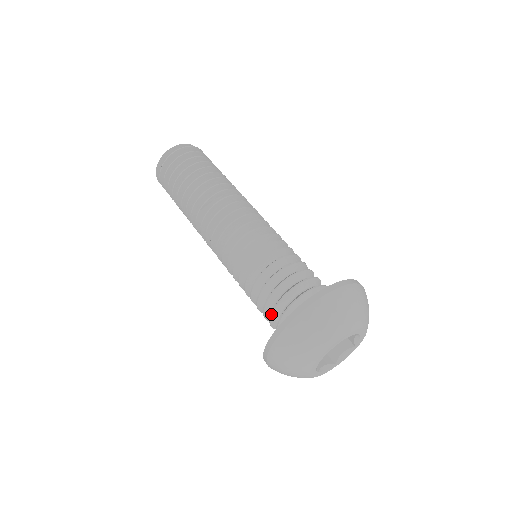
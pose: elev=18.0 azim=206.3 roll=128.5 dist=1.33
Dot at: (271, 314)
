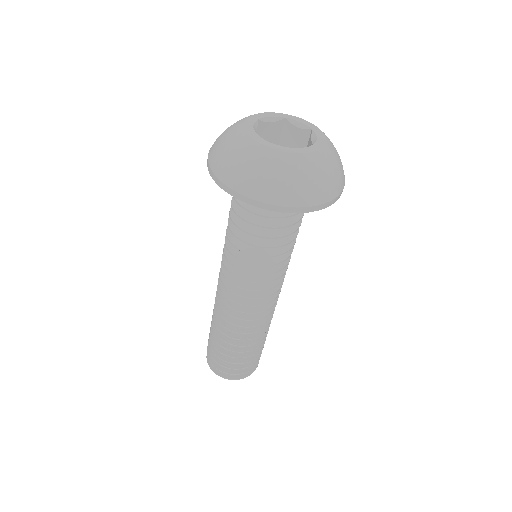
Dot at: (239, 205)
